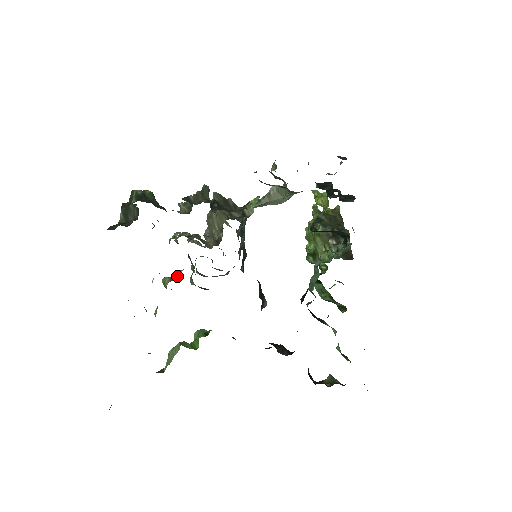
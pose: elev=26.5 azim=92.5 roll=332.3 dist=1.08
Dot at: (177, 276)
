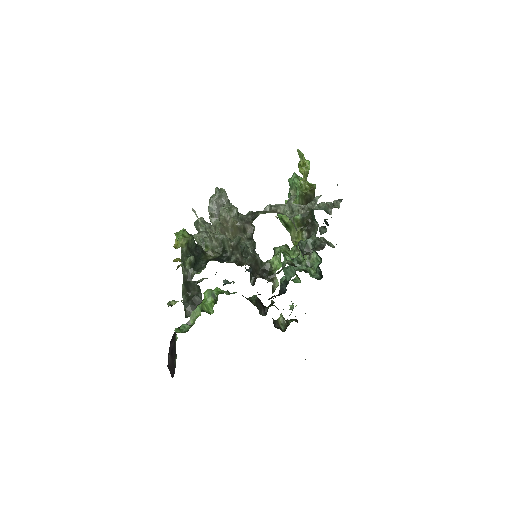
Dot at: occluded
